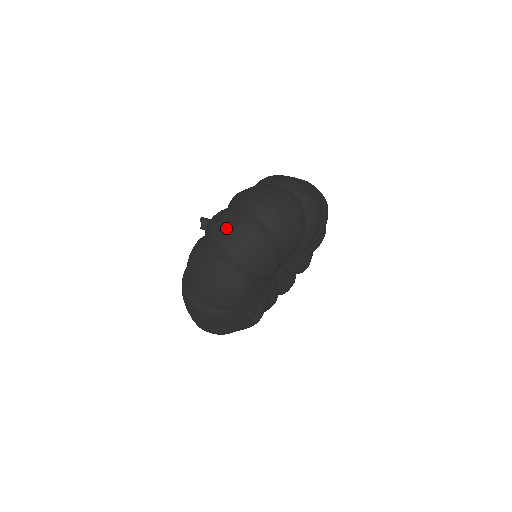
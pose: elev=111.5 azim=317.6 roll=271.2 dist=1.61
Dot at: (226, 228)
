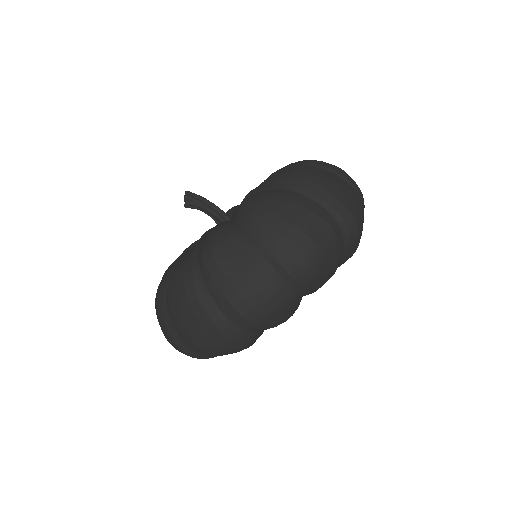
Dot at: (236, 274)
